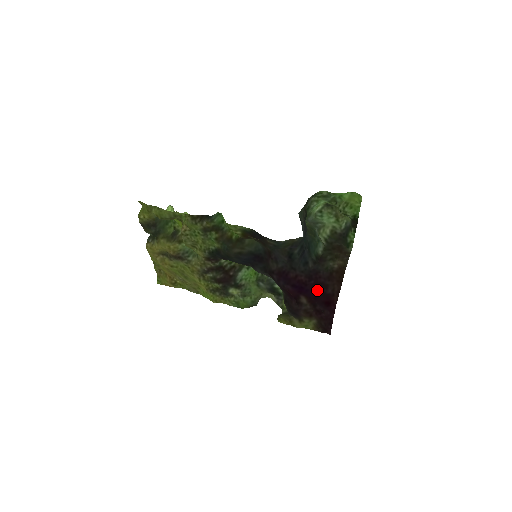
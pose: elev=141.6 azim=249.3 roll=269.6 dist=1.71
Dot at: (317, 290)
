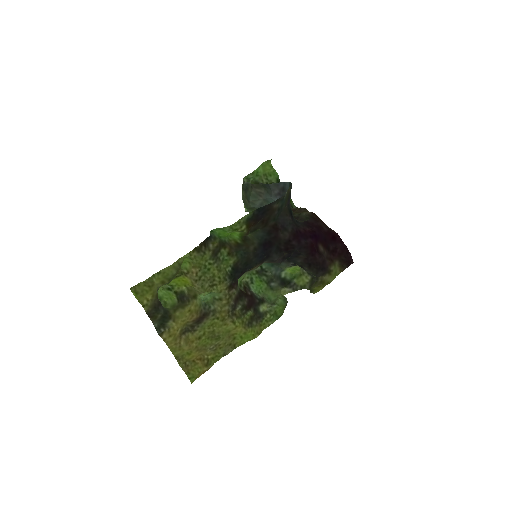
Dot at: (321, 232)
